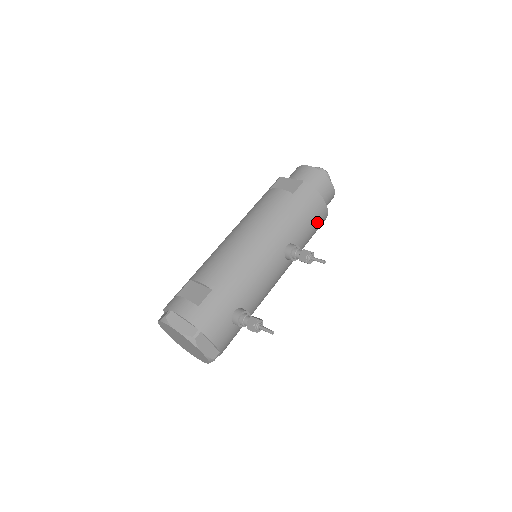
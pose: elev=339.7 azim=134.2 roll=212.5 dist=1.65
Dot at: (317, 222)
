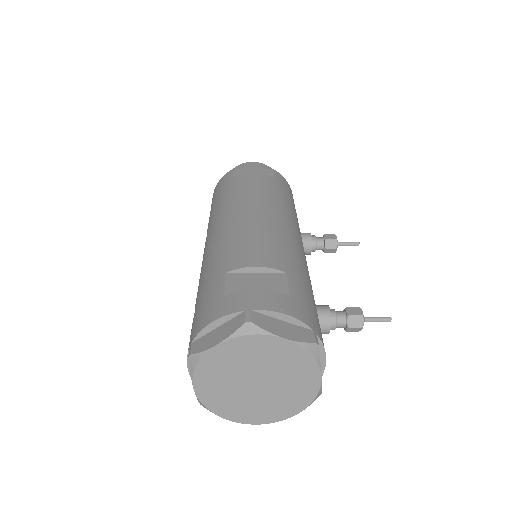
Dot at: occluded
